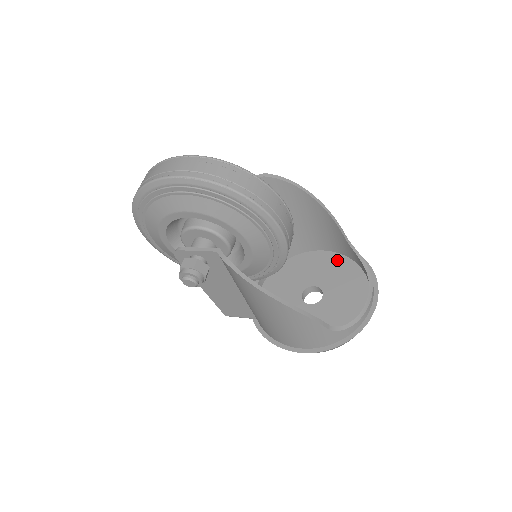
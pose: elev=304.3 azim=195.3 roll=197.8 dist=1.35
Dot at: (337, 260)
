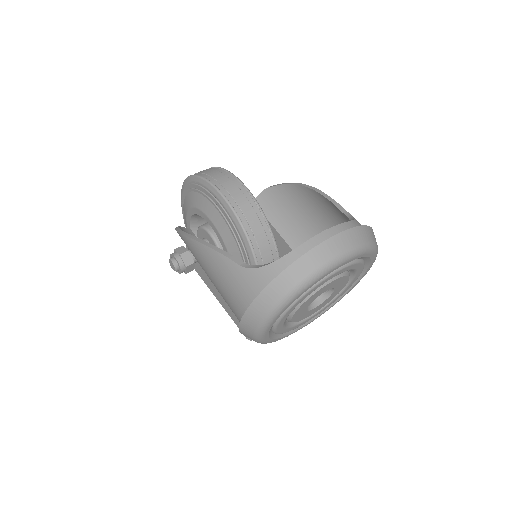
Dot at: occluded
